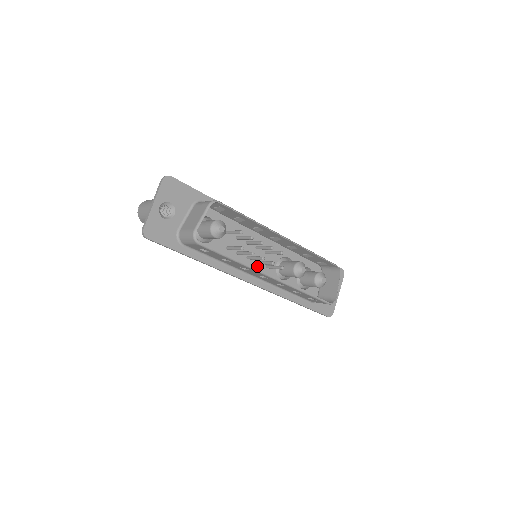
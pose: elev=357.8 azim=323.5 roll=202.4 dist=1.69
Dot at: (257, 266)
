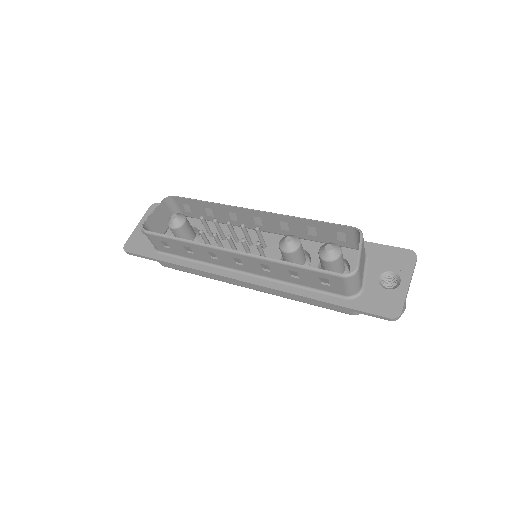
Dot at: occluded
